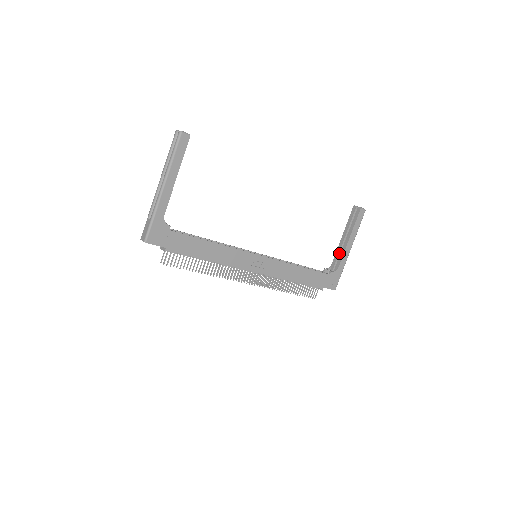
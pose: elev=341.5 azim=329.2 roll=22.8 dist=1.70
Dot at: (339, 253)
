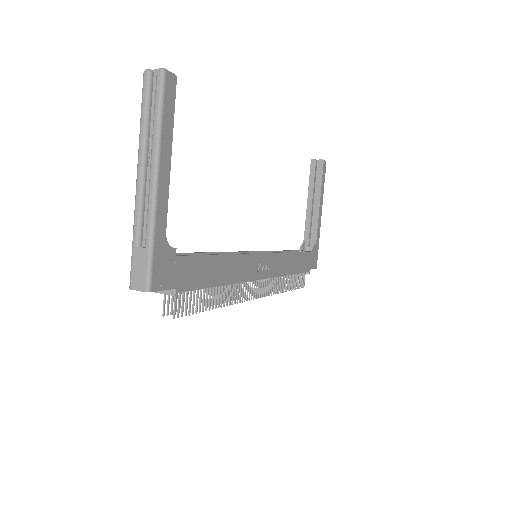
Dot at: (310, 222)
